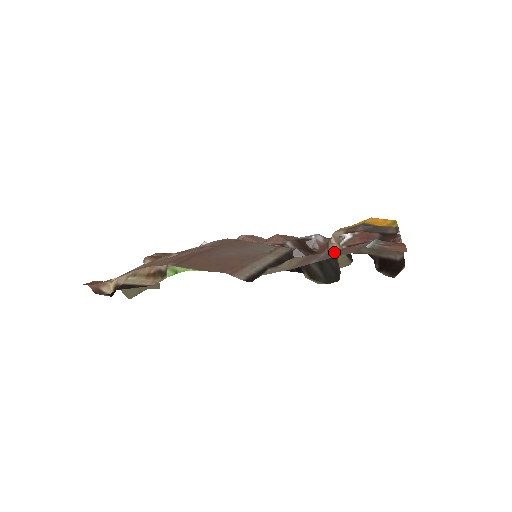
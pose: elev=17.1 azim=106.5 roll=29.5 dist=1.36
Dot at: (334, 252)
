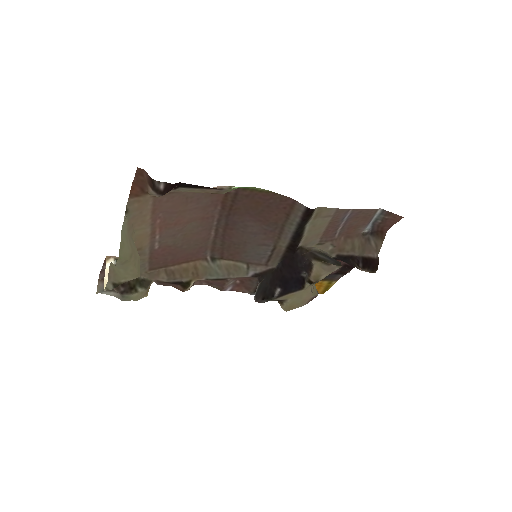
Dot at: (348, 226)
